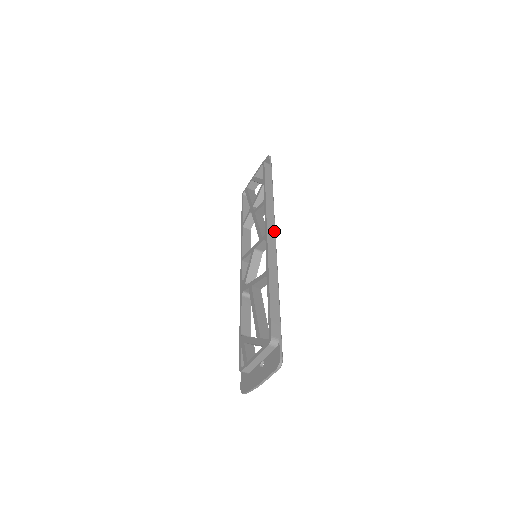
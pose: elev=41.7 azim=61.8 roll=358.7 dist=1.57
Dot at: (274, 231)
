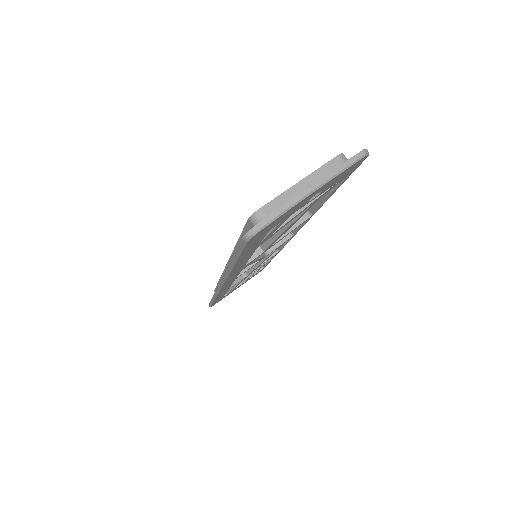
Dot at: occluded
